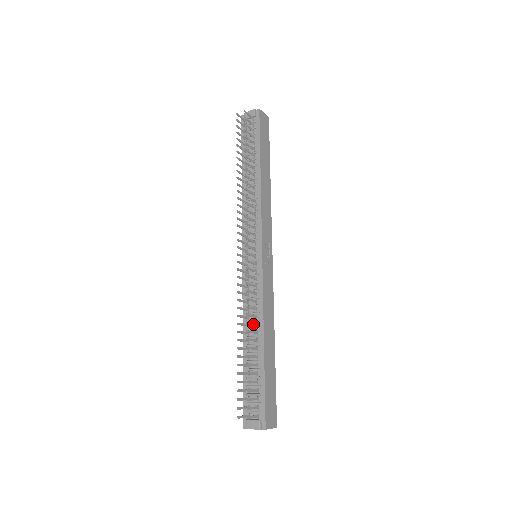
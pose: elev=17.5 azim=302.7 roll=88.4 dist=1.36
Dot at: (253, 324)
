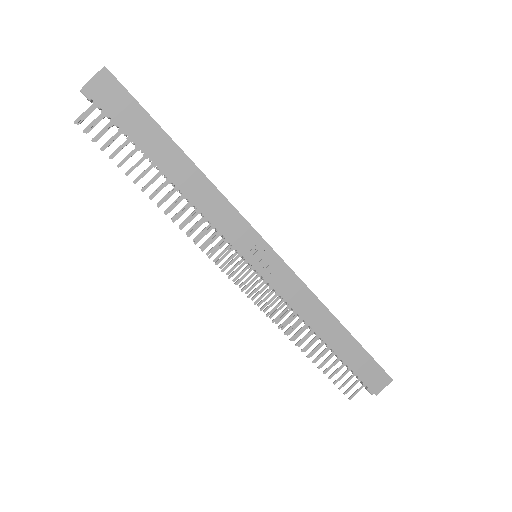
Dot at: (301, 330)
